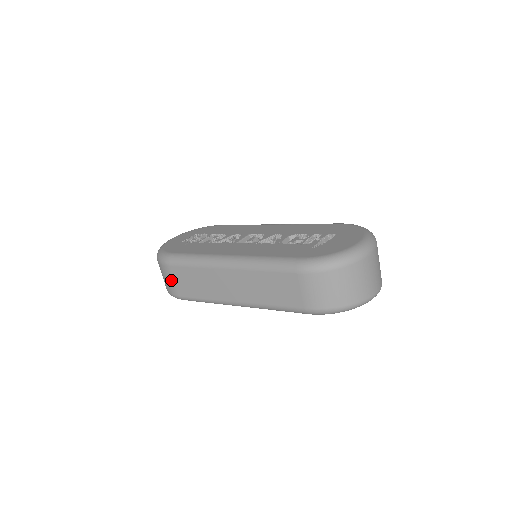
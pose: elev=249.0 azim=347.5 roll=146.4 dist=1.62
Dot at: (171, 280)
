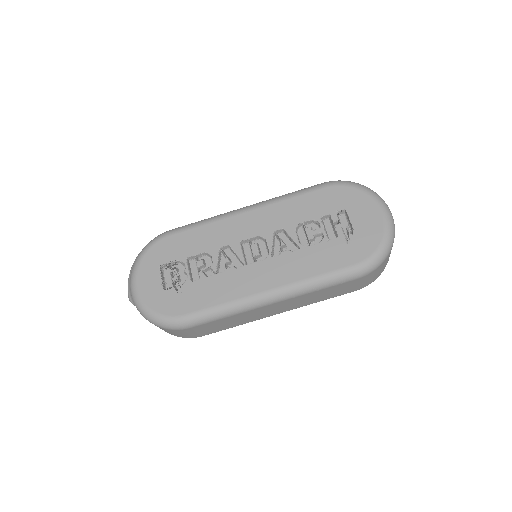
Dot at: (191, 334)
